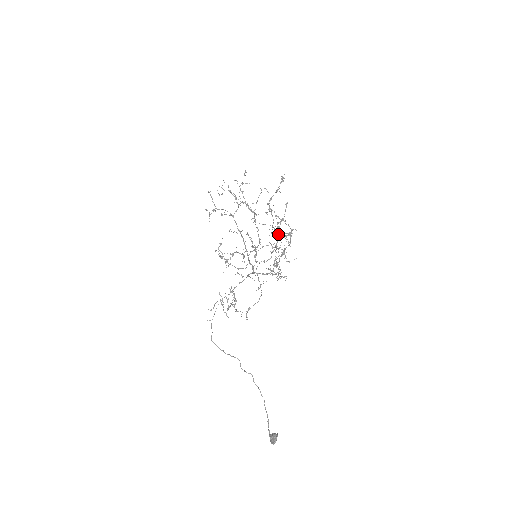
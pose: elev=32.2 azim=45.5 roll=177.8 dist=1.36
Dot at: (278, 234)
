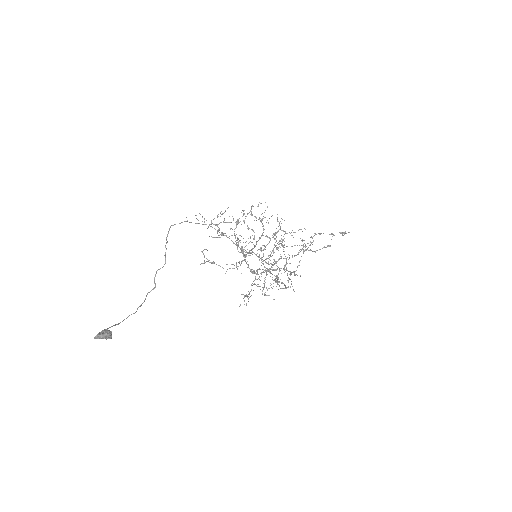
Dot at: occluded
